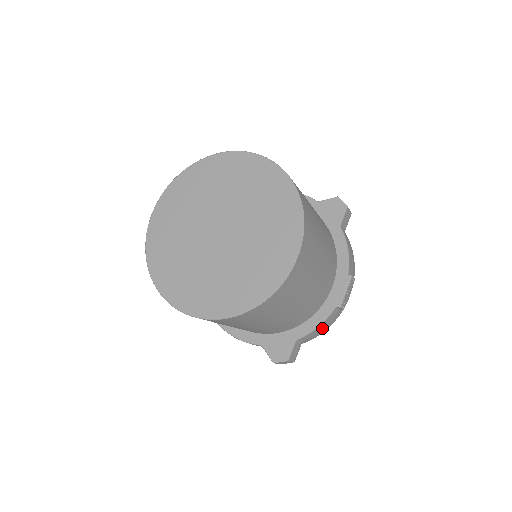
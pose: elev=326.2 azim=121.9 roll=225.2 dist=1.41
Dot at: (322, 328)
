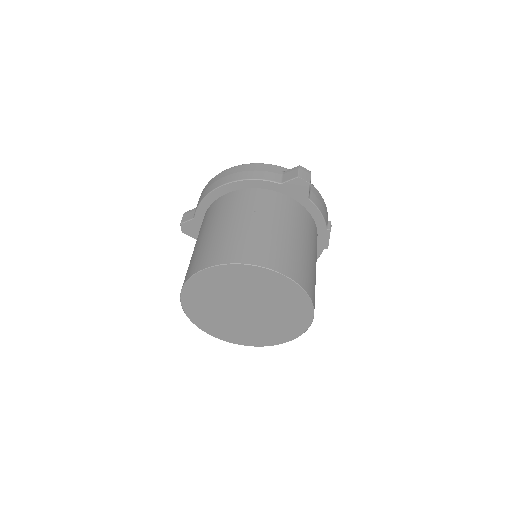
Dot at: occluded
